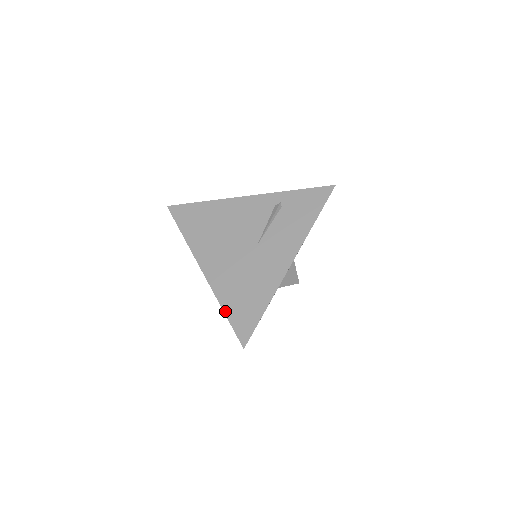
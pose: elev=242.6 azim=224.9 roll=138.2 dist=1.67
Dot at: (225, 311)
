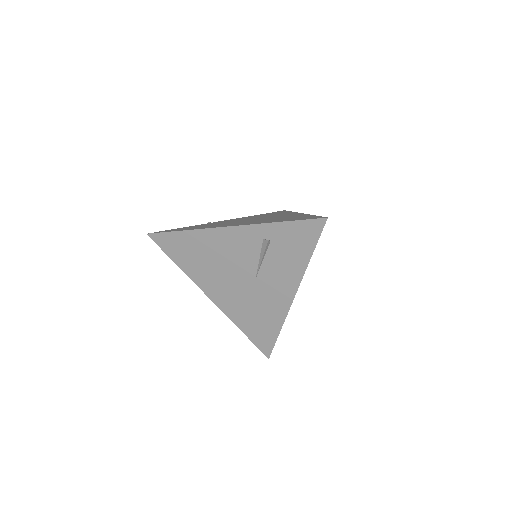
Dot at: (243, 332)
